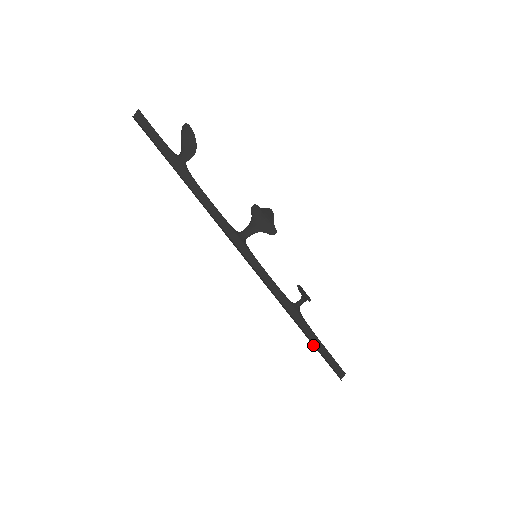
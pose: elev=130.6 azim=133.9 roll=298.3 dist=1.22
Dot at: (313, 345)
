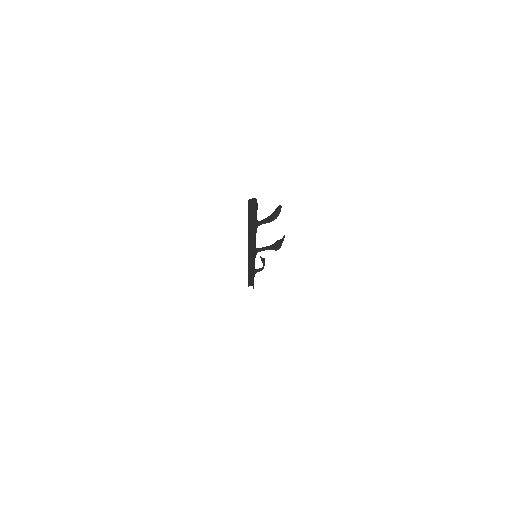
Dot at: occluded
